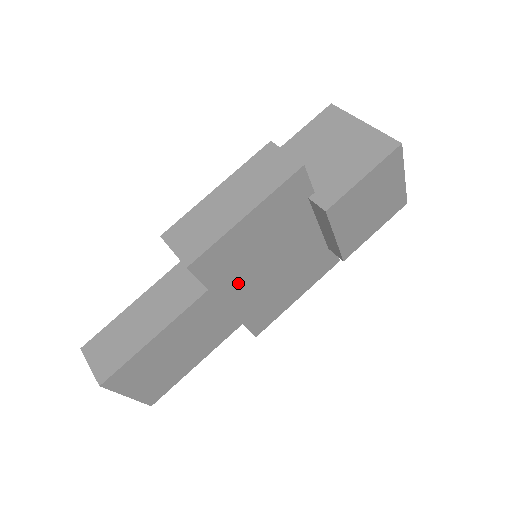
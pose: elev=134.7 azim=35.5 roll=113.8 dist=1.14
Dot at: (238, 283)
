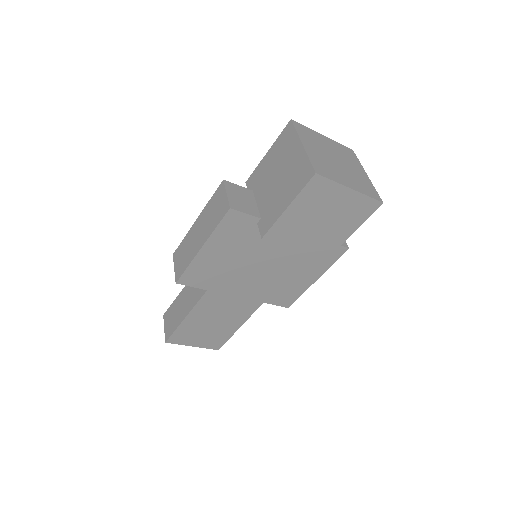
Dot at: (233, 282)
